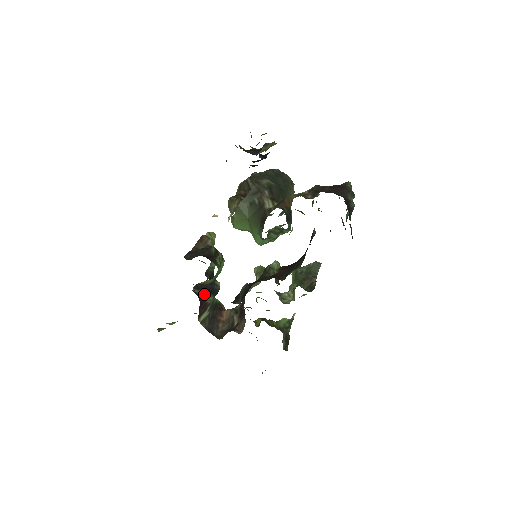
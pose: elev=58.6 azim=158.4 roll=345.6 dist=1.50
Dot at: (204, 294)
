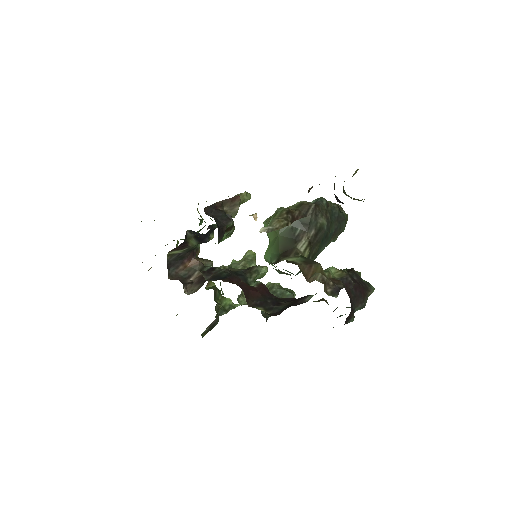
Dot at: (192, 238)
